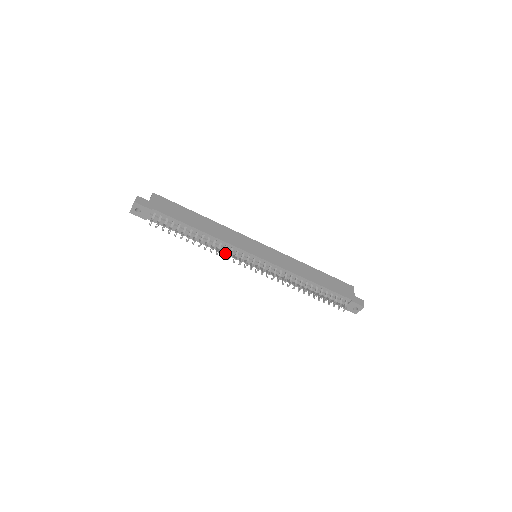
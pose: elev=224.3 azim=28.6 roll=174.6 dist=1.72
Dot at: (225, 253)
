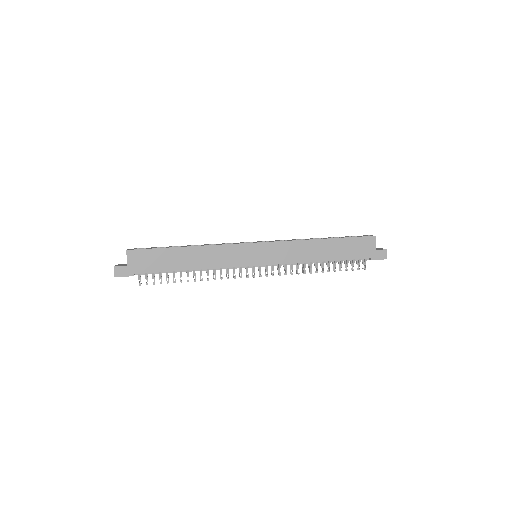
Dot at: occluded
